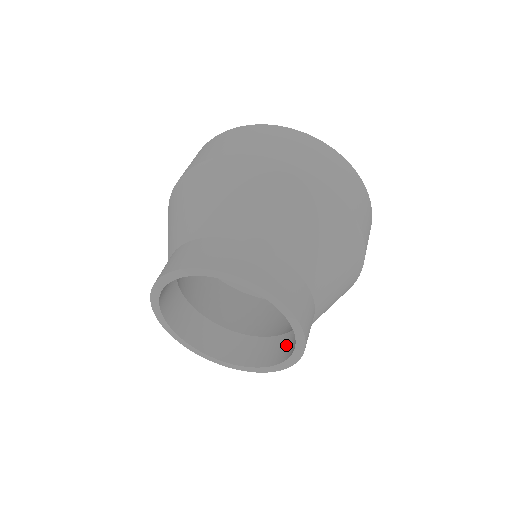
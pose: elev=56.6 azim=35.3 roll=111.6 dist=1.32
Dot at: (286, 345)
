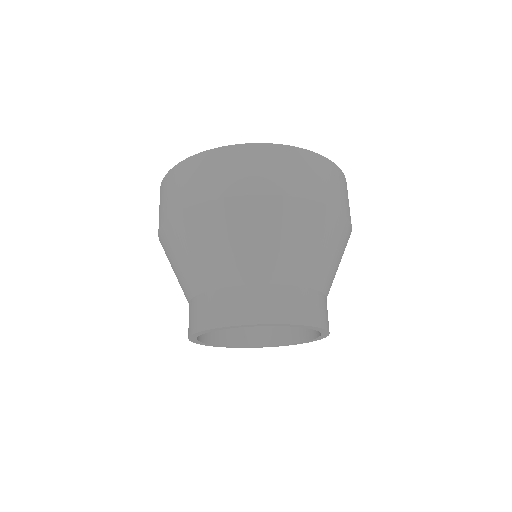
Dot at: occluded
